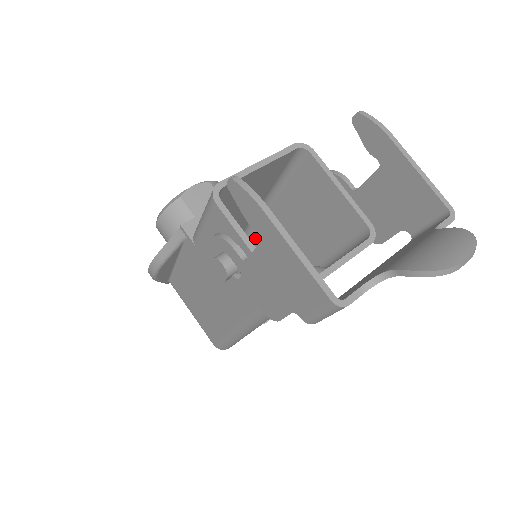
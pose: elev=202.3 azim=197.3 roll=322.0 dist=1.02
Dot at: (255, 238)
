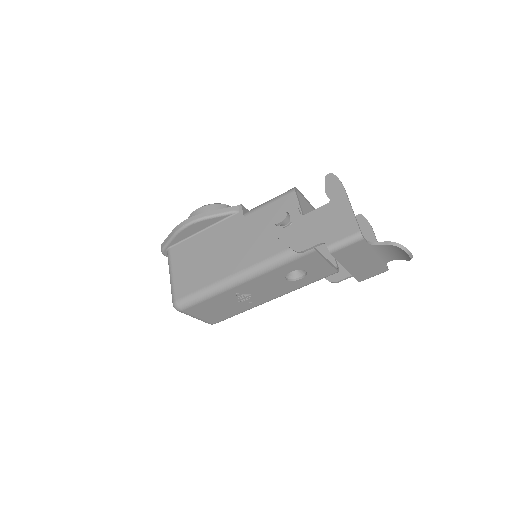
Dot at: occluded
